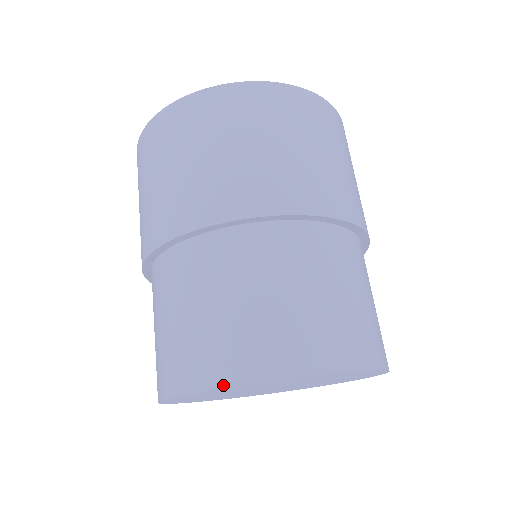
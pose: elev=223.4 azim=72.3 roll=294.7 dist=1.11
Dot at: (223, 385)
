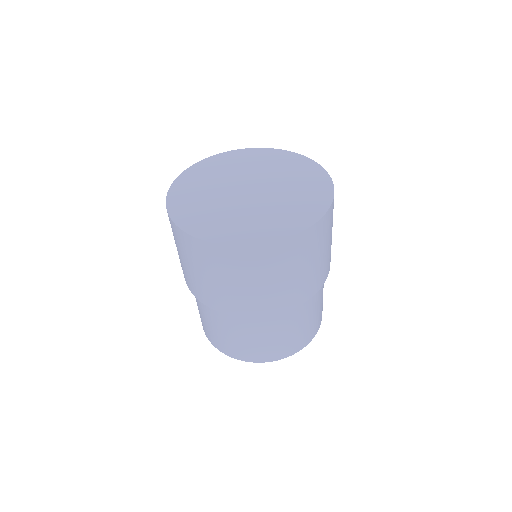
Dot at: occluded
